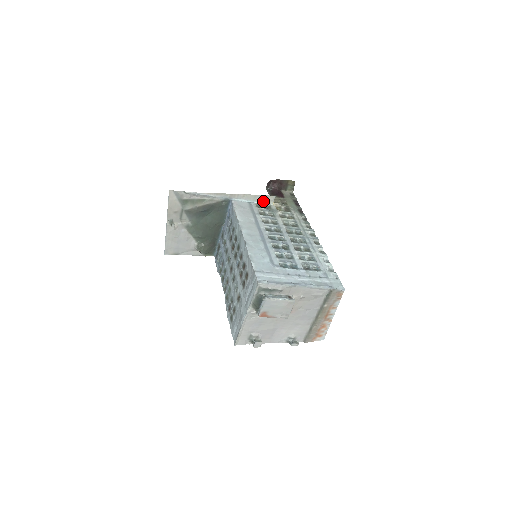
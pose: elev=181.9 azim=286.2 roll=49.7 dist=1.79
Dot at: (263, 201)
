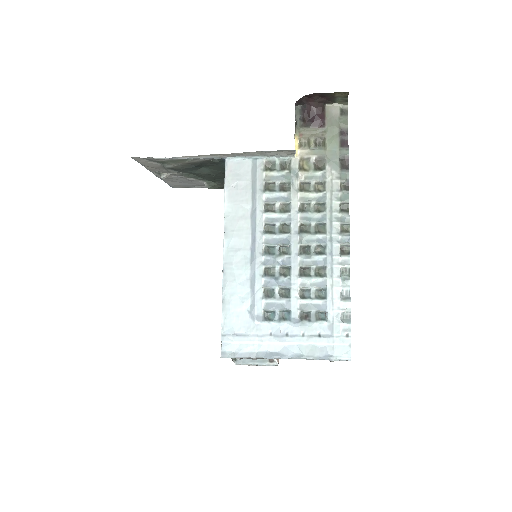
Dot at: (277, 155)
